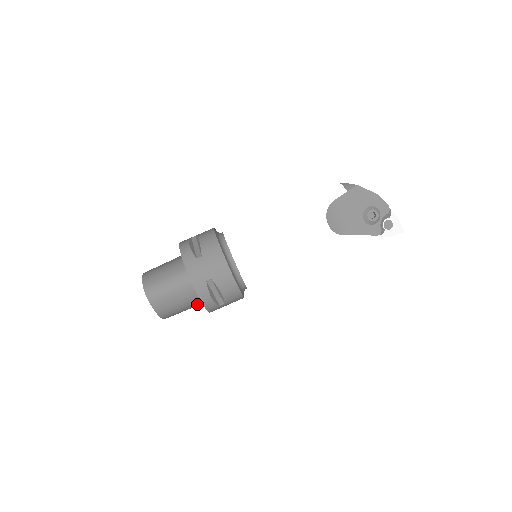
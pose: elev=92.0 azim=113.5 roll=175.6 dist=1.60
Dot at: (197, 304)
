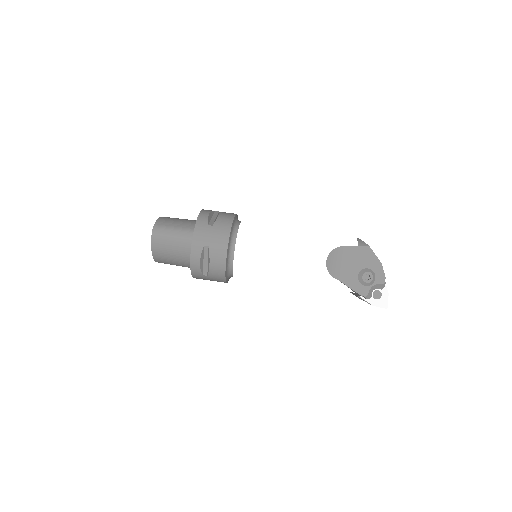
Dot at: (187, 264)
